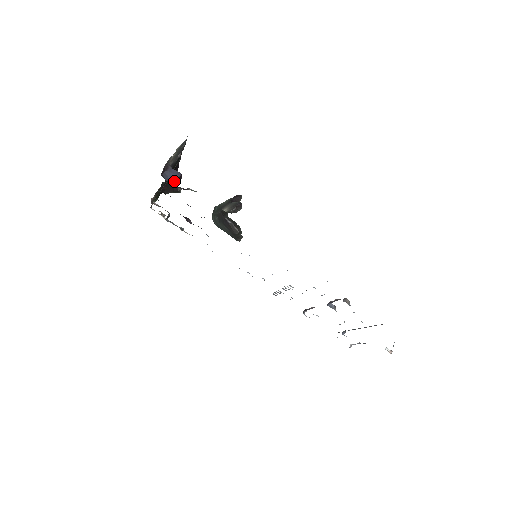
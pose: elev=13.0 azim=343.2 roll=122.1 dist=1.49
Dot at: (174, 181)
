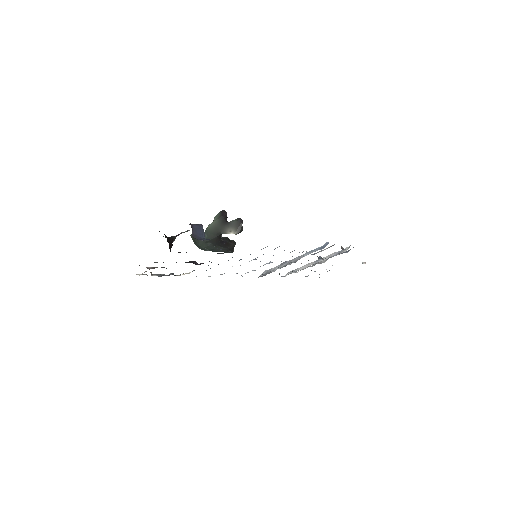
Dot at: (204, 236)
